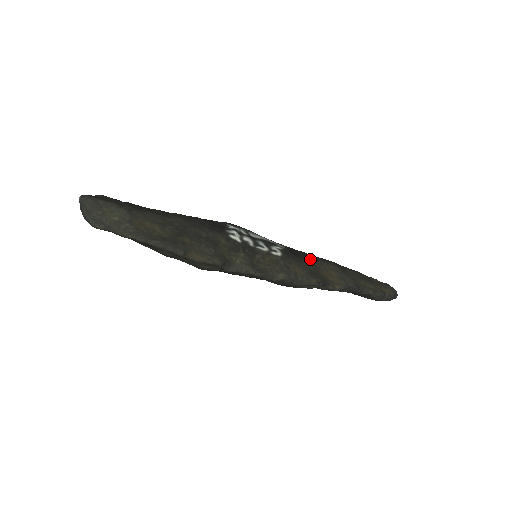
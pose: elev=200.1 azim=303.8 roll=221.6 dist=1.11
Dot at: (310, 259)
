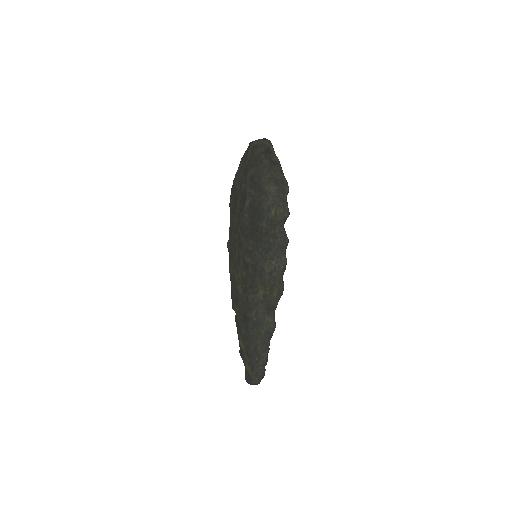
Dot at: occluded
